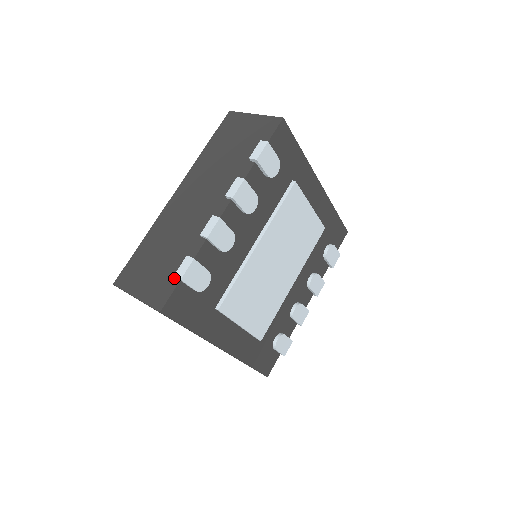
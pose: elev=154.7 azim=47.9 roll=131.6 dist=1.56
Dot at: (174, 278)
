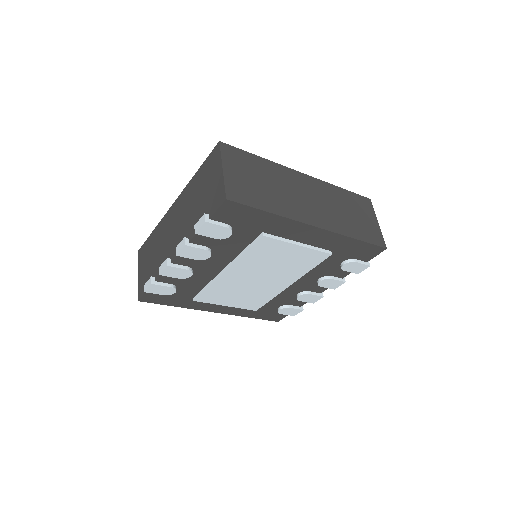
Dot at: occluded
